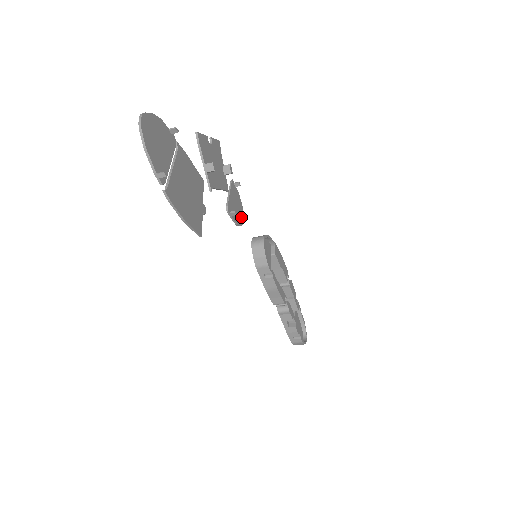
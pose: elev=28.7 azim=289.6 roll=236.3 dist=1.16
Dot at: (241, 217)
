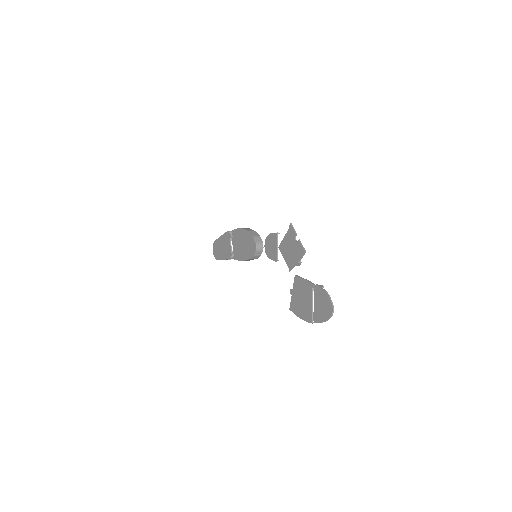
Dot at: (267, 247)
